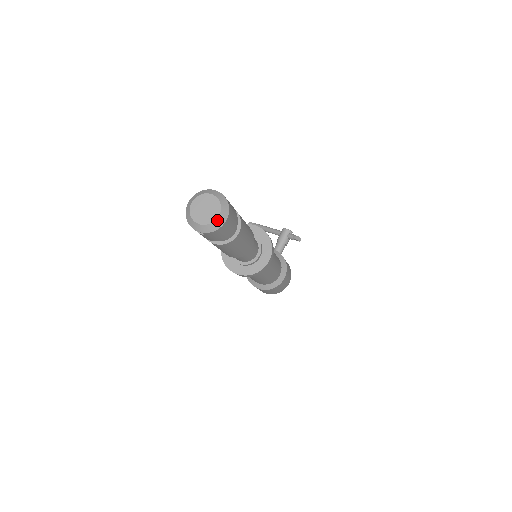
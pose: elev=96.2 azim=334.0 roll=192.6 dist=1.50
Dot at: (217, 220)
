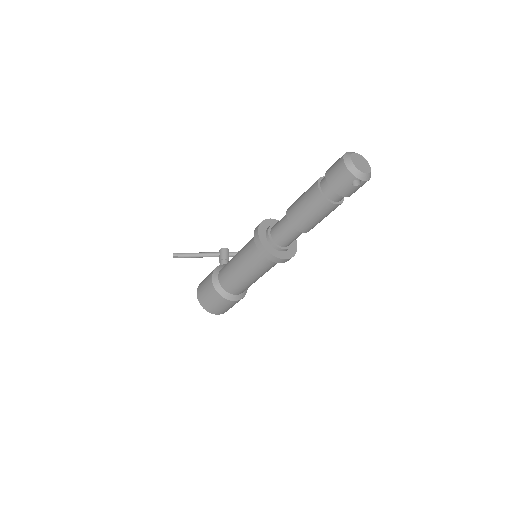
Dot at: occluded
